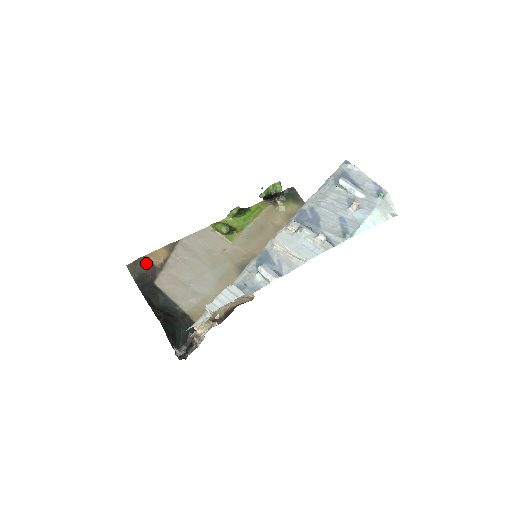
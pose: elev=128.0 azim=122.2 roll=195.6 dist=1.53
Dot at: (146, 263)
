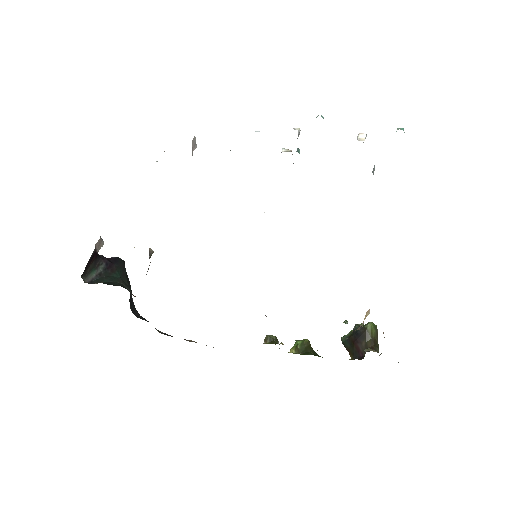
Dot at: occluded
